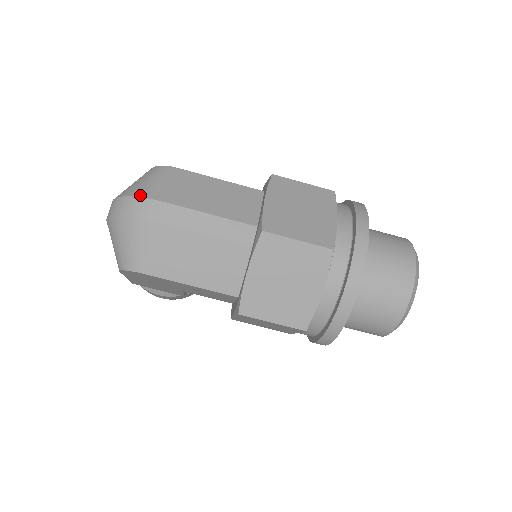
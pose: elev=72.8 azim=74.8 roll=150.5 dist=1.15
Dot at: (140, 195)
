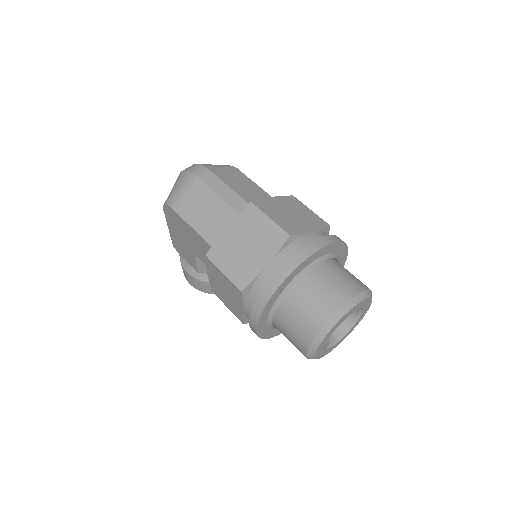
Dot at: (202, 164)
